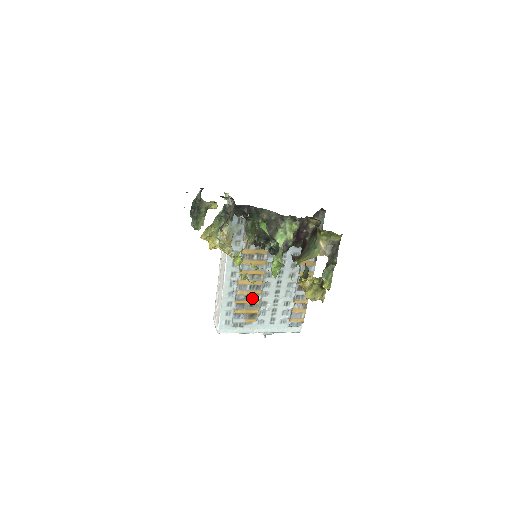
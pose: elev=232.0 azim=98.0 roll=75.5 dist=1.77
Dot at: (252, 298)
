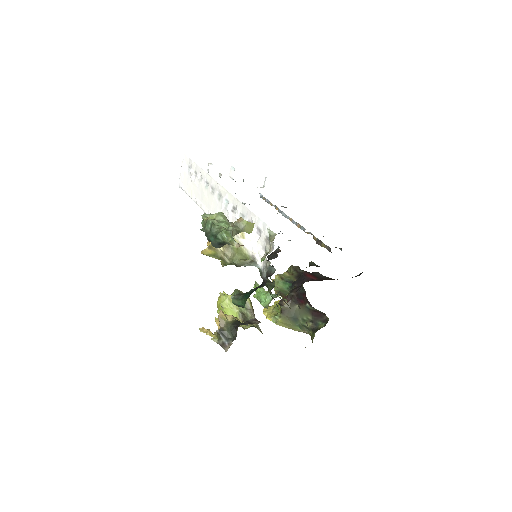
Dot at: occluded
